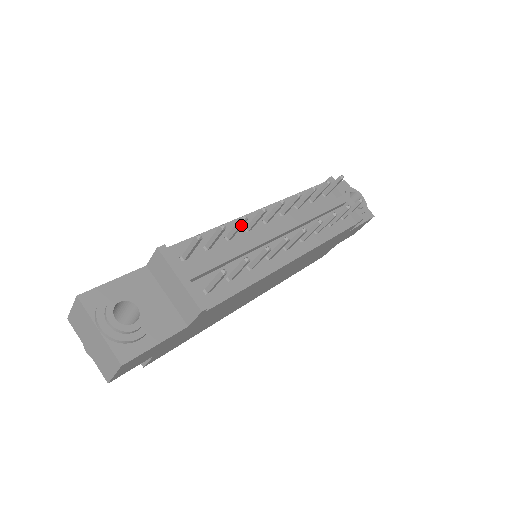
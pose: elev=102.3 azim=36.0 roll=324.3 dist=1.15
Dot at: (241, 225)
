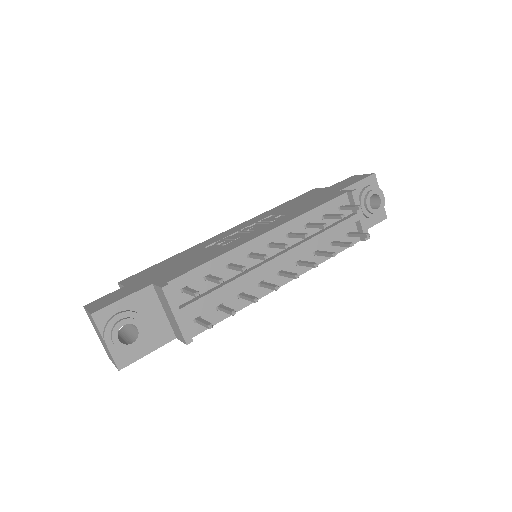
Dot at: (241, 270)
